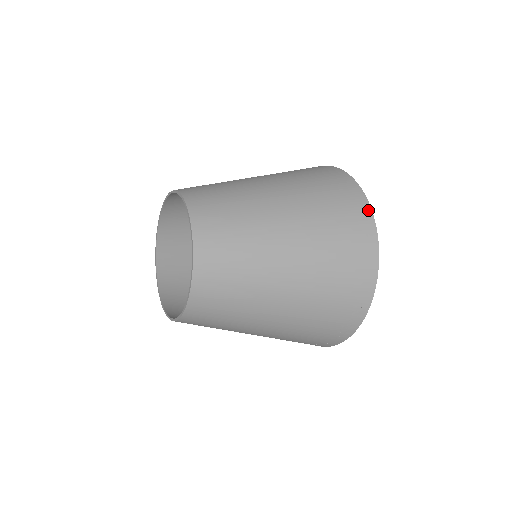
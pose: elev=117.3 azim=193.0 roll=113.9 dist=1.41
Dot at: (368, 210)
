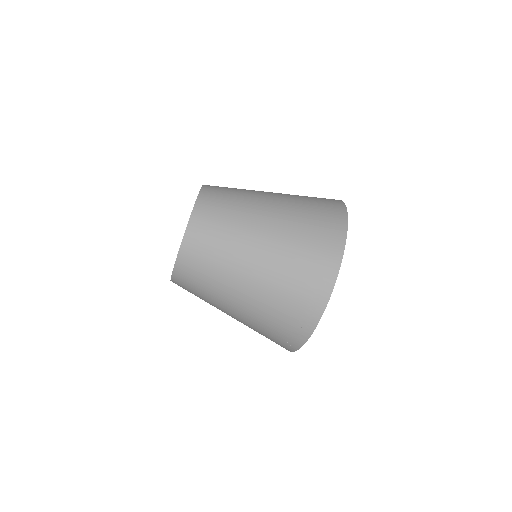
Dot at: (344, 213)
